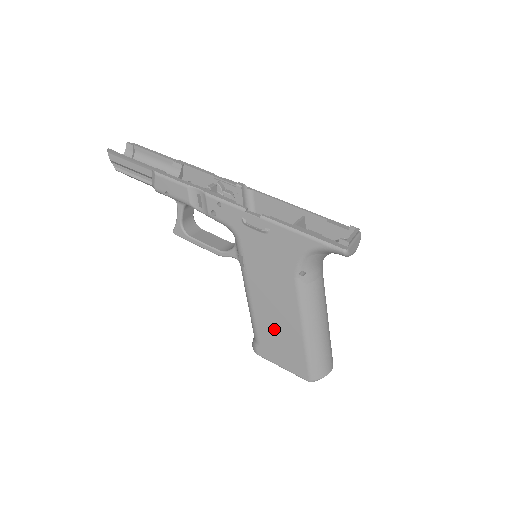
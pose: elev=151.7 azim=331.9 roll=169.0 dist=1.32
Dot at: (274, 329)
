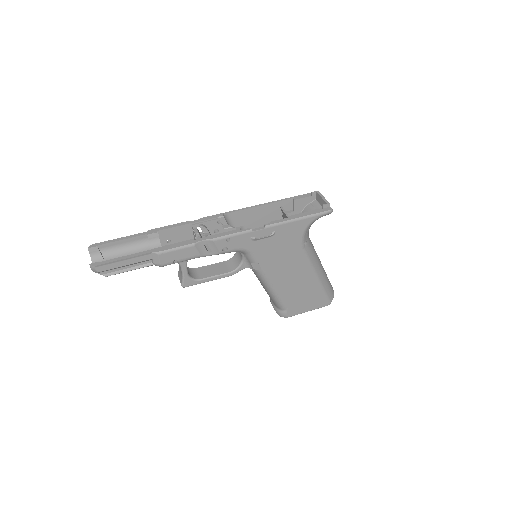
Dot at: (296, 292)
